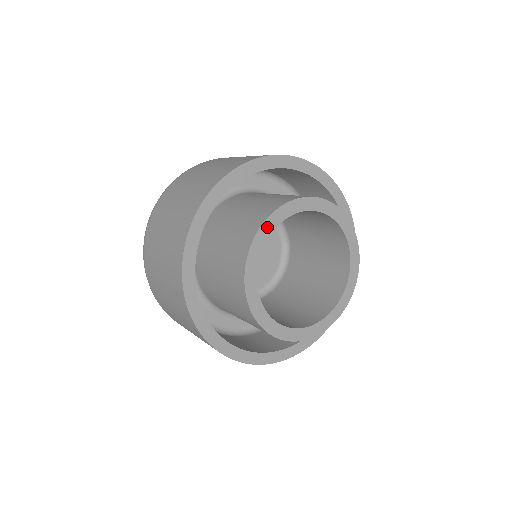
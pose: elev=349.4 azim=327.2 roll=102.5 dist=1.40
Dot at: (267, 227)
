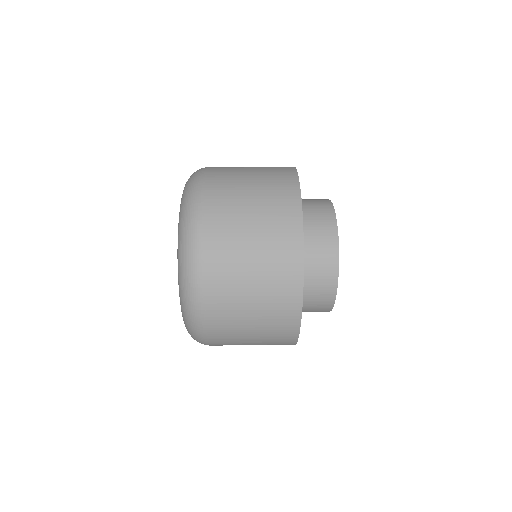
Dot at: (336, 226)
